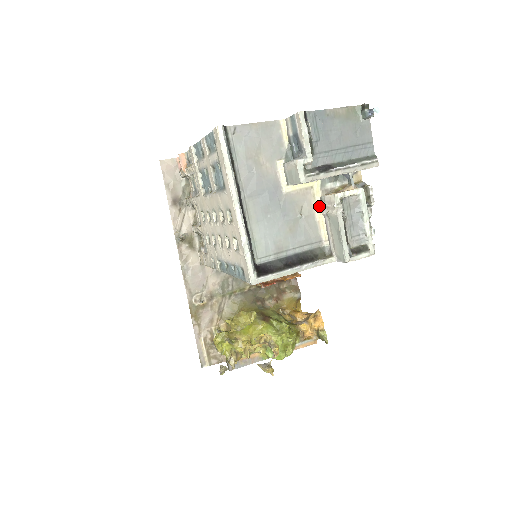
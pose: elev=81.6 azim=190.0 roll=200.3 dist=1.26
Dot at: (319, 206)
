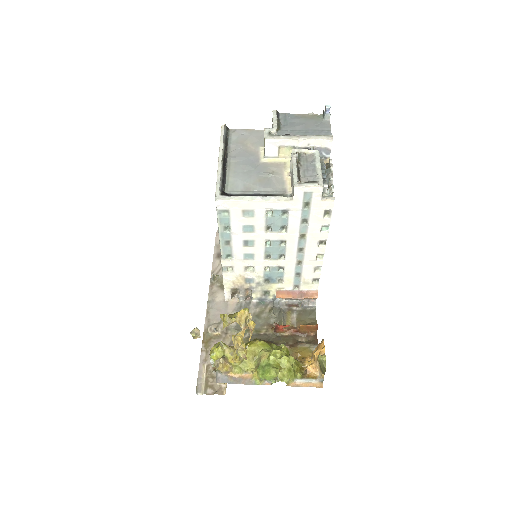
Dot at: (288, 172)
